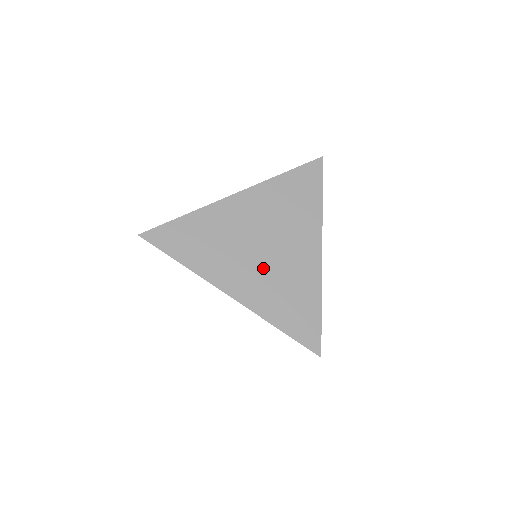
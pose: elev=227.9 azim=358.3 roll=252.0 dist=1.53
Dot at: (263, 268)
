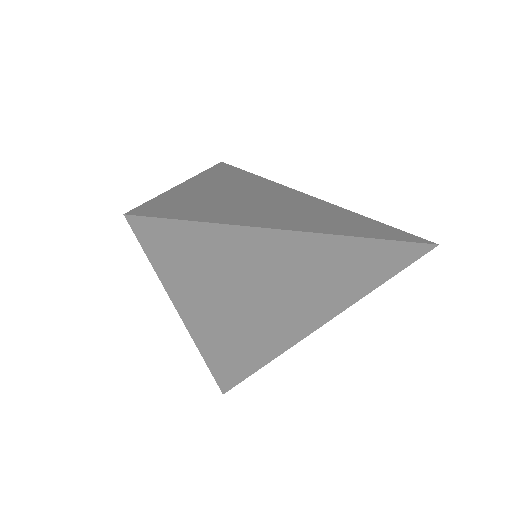
Dot at: (295, 211)
